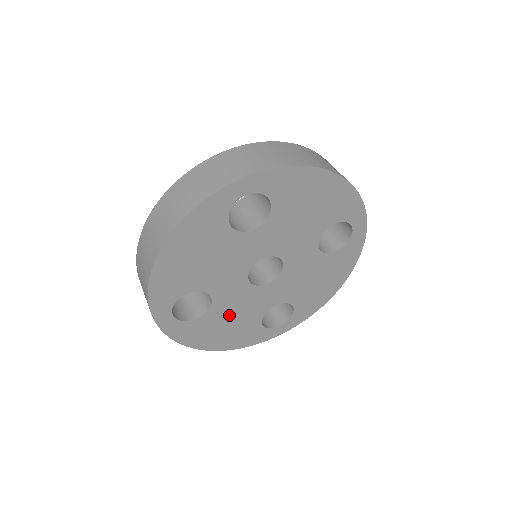
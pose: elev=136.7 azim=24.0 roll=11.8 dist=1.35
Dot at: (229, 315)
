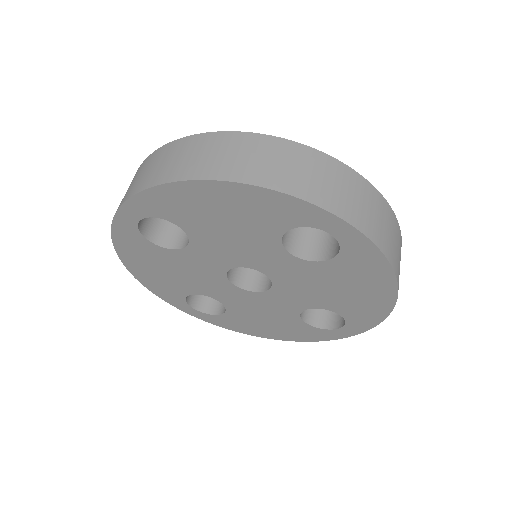
Dot at: (177, 267)
